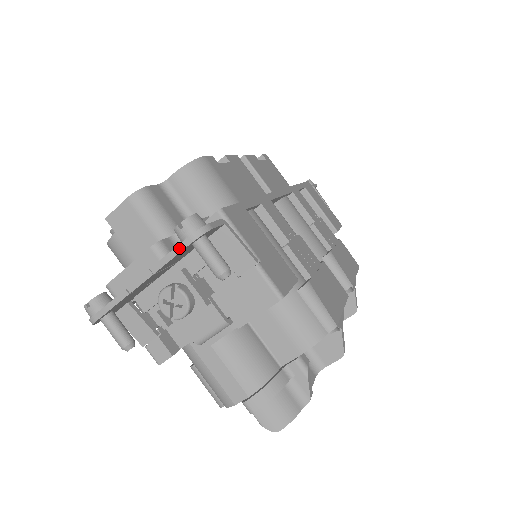
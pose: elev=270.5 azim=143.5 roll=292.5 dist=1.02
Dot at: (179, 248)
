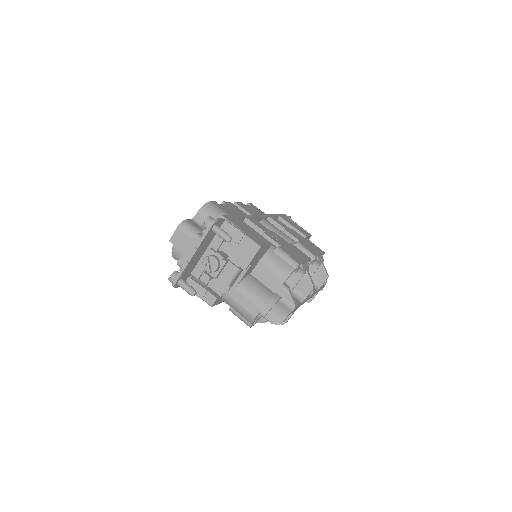
Dot at: (206, 232)
